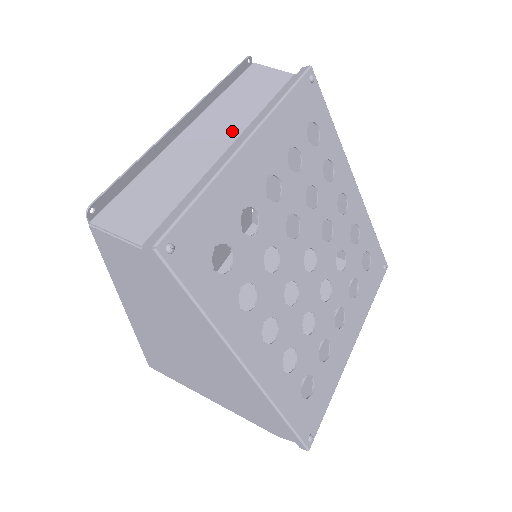
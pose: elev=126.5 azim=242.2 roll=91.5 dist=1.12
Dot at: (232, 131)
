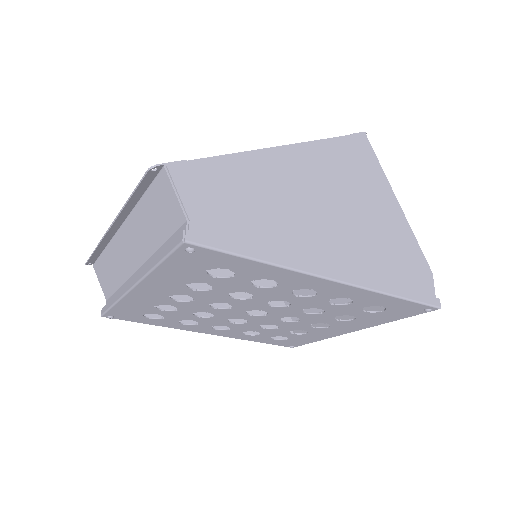
Dot at: (138, 257)
